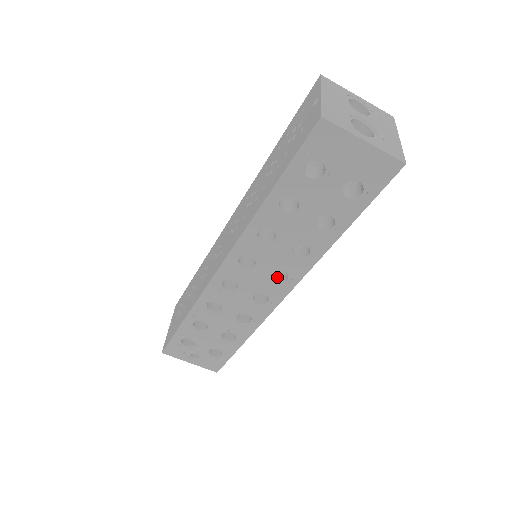
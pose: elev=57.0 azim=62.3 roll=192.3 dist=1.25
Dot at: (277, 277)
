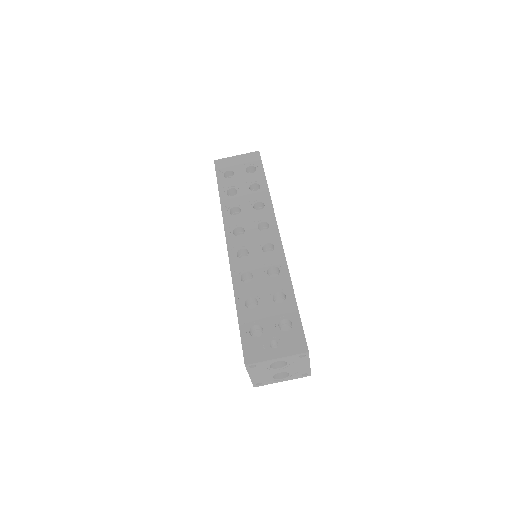
Dot at: occluded
